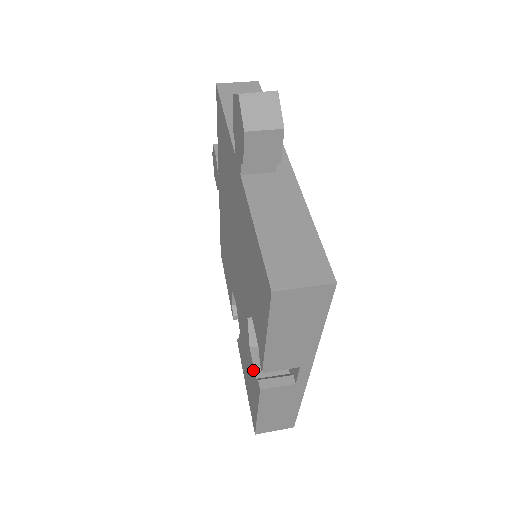
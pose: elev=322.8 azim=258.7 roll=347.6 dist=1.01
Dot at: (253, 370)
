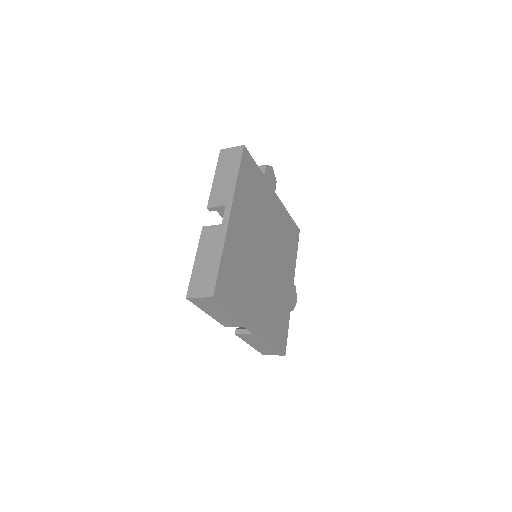
Dot at: occluded
